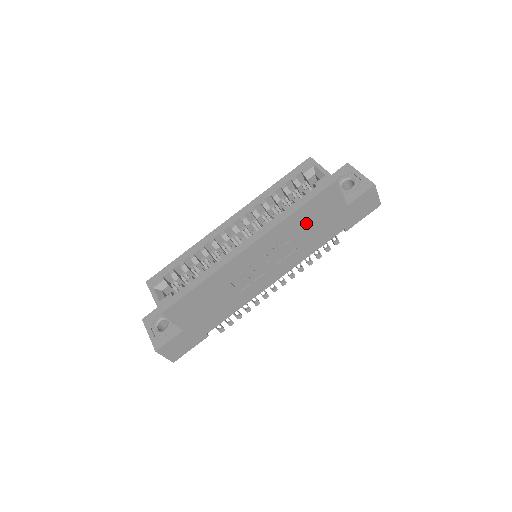
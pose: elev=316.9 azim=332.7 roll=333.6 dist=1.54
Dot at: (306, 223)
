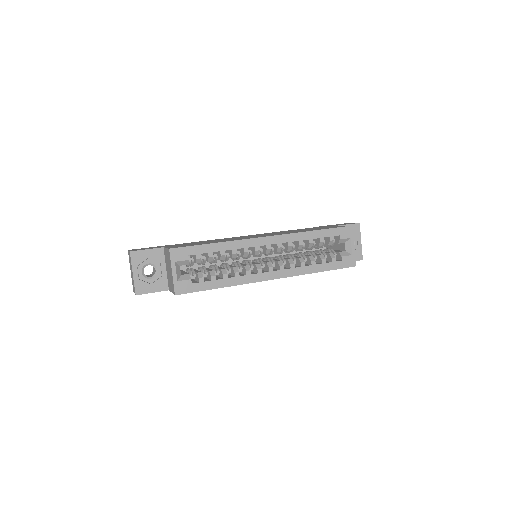
Dot at: occluded
